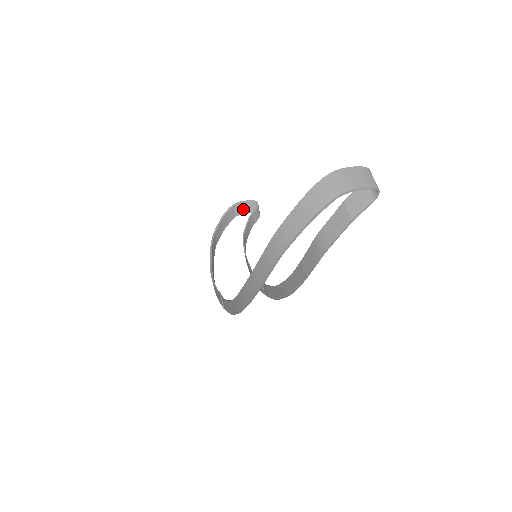
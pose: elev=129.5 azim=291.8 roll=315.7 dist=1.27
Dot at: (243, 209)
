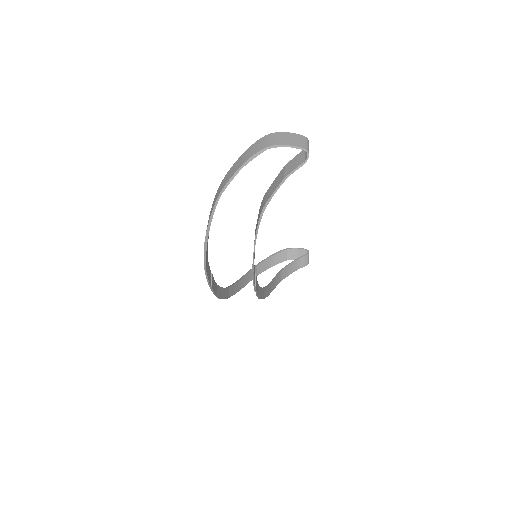
Dot at: (295, 255)
